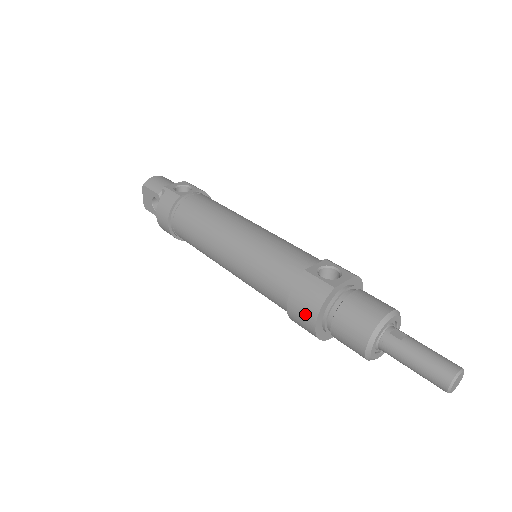
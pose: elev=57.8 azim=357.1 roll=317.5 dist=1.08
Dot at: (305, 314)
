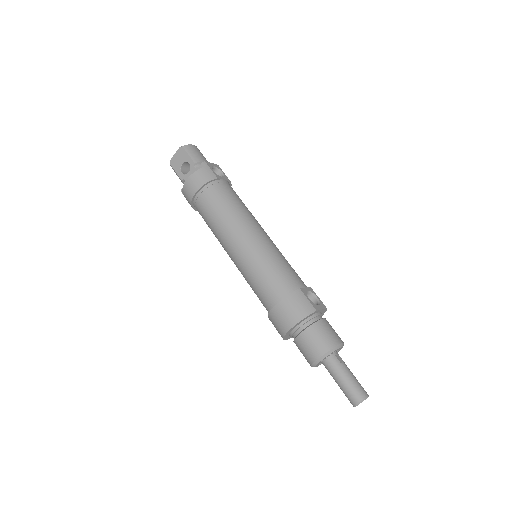
Dot at: (288, 318)
